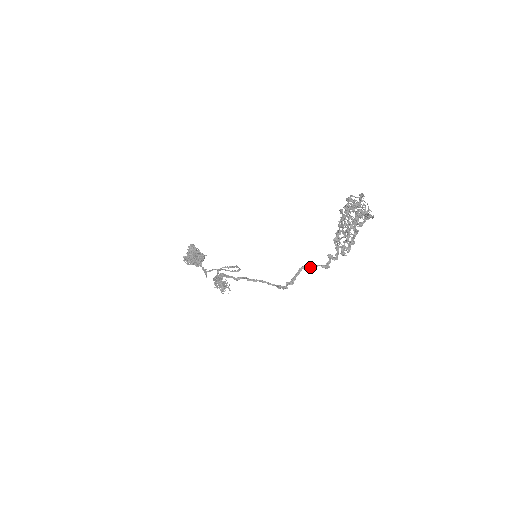
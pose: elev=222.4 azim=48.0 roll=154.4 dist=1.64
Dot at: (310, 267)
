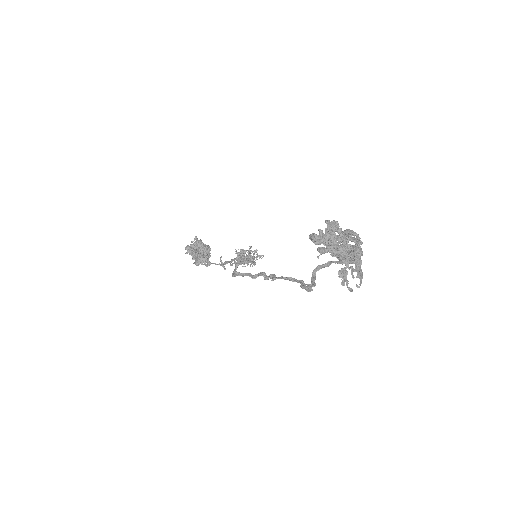
Dot at: (324, 267)
